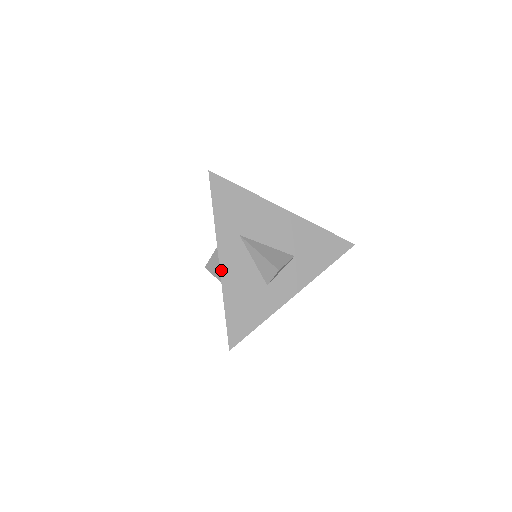
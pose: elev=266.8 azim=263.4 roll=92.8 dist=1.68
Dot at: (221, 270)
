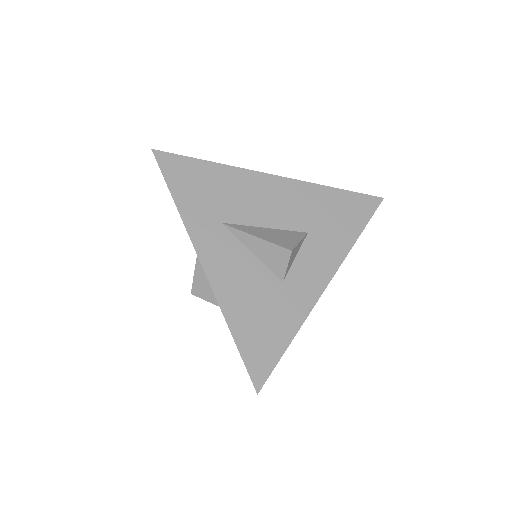
Dot at: (209, 277)
